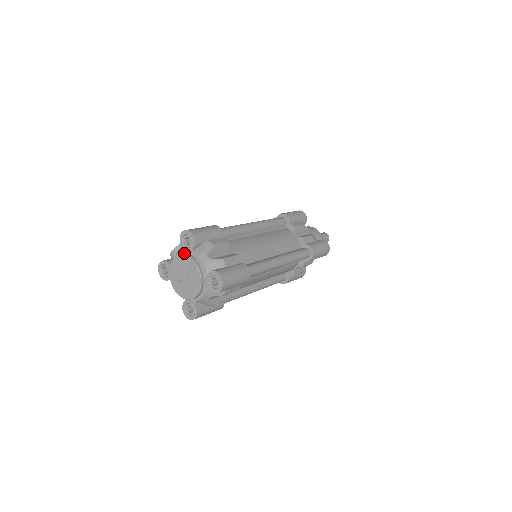
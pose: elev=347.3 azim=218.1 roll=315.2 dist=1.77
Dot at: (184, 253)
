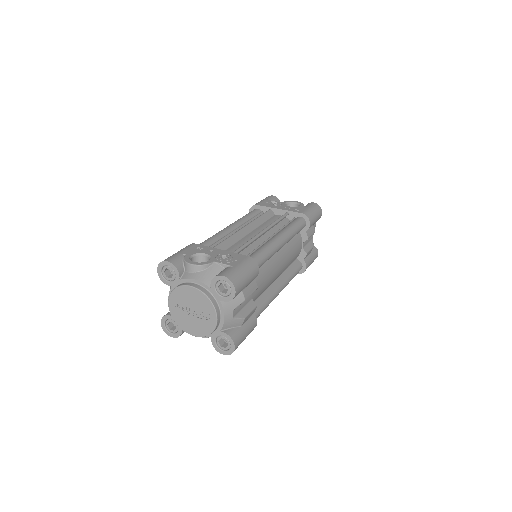
Dot at: (209, 293)
